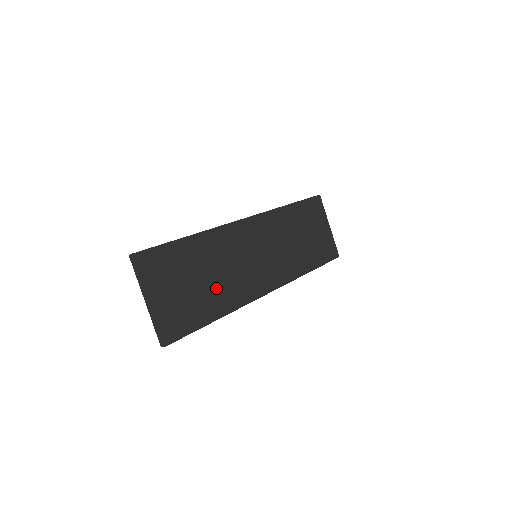
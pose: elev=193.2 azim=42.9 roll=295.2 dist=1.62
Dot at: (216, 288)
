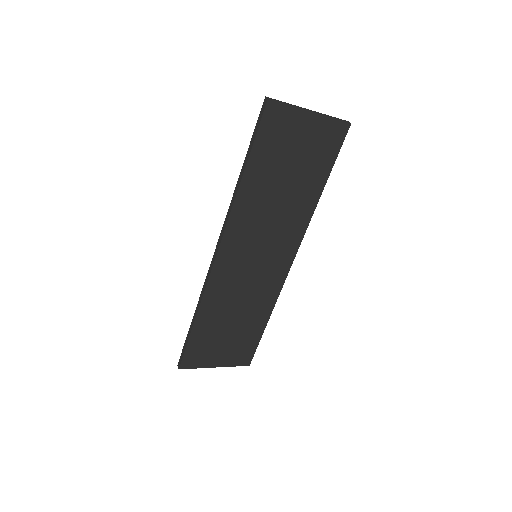
Dot at: (248, 314)
